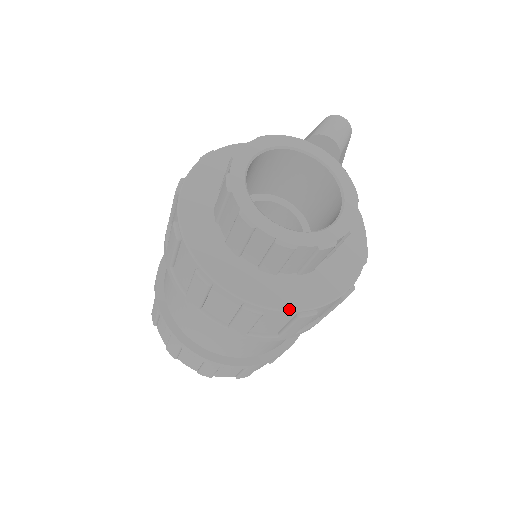
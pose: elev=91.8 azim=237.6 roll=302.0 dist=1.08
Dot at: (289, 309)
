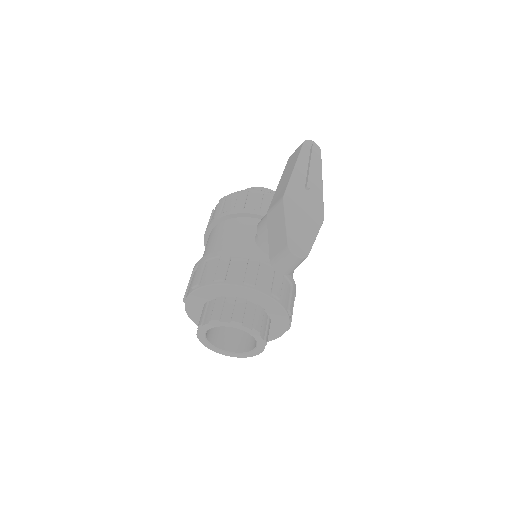
Dot at: occluded
